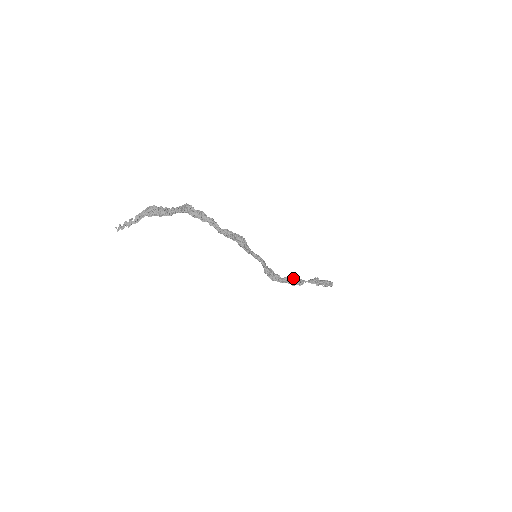
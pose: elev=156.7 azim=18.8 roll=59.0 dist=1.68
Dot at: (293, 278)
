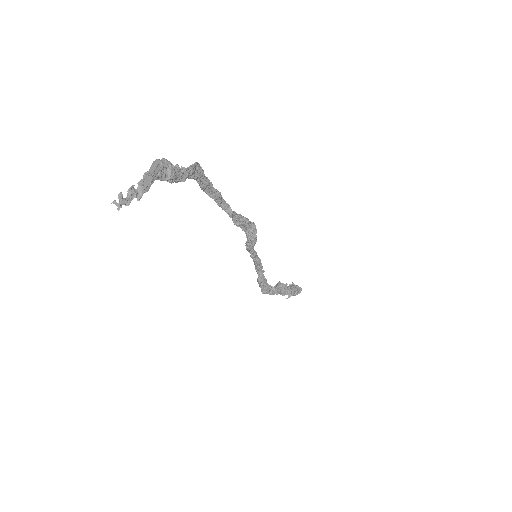
Dot at: (285, 284)
